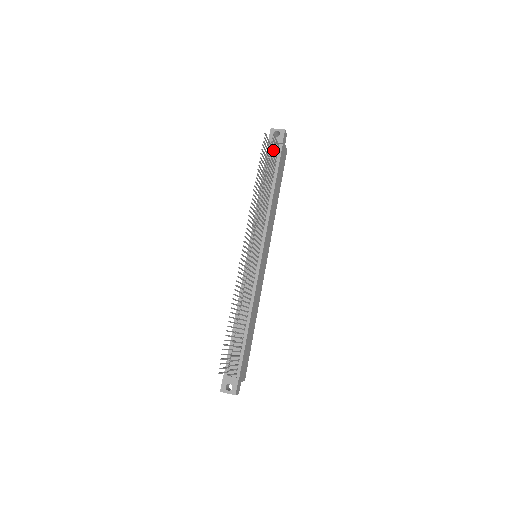
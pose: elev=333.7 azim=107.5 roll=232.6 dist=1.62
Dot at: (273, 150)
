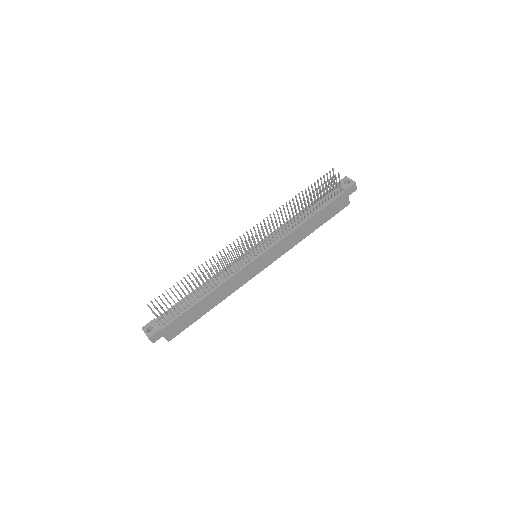
Dot at: (330, 186)
